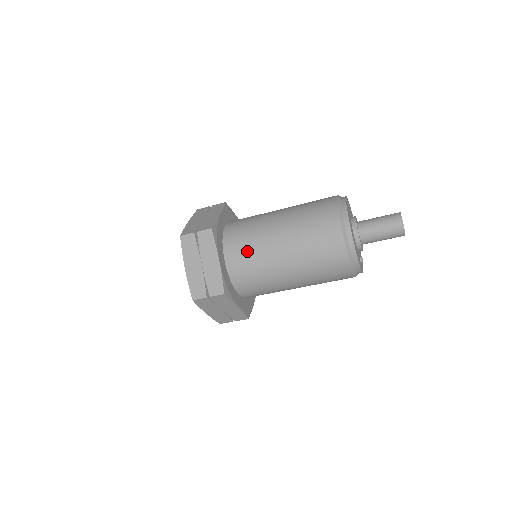
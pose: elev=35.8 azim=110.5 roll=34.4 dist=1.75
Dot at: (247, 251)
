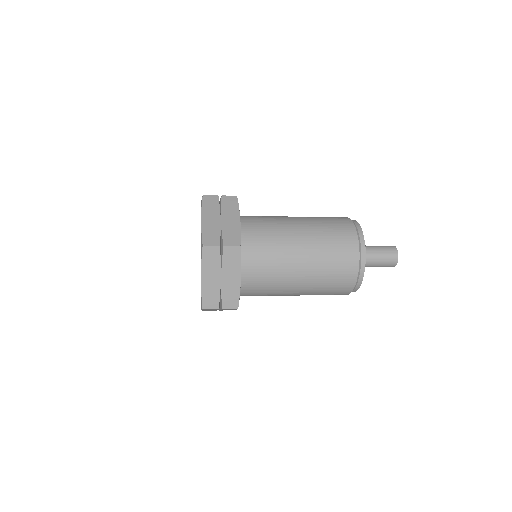
Dot at: occluded
